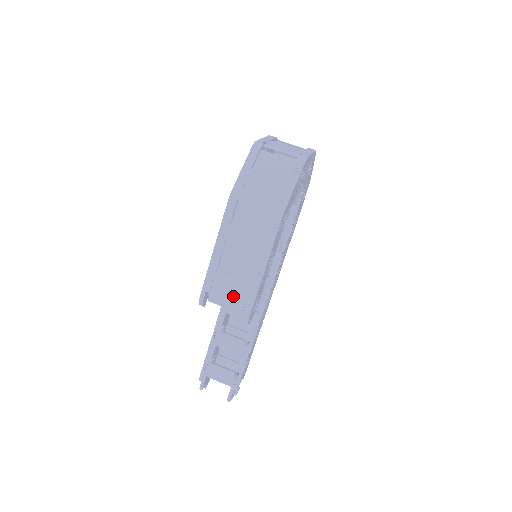
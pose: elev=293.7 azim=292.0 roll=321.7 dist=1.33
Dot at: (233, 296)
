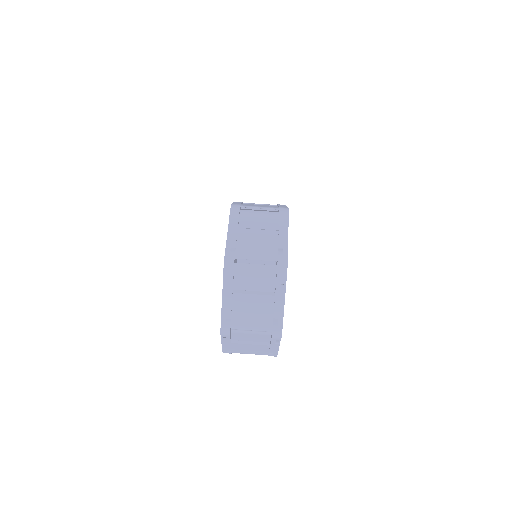
Dot at: occluded
